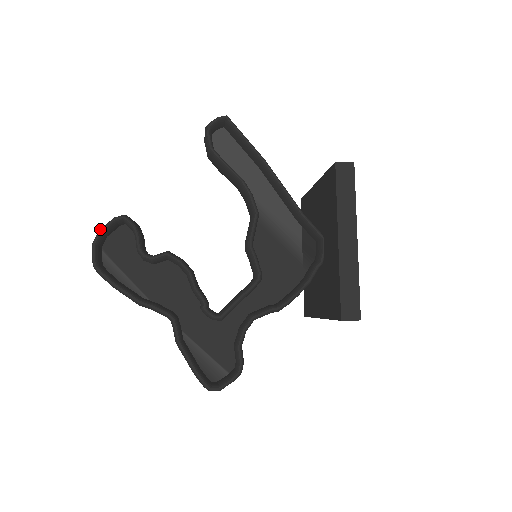
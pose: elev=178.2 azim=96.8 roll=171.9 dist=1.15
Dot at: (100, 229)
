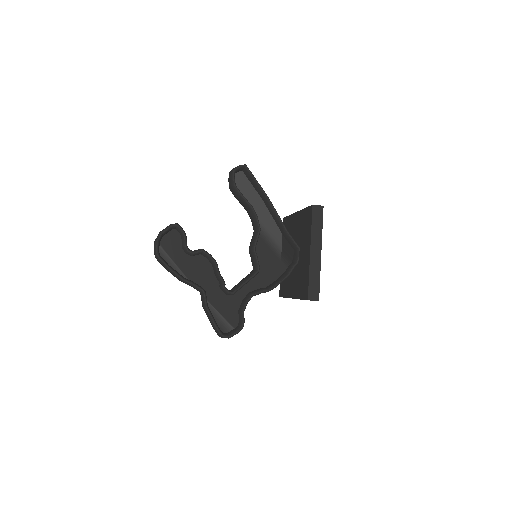
Dot at: (162, 232)
